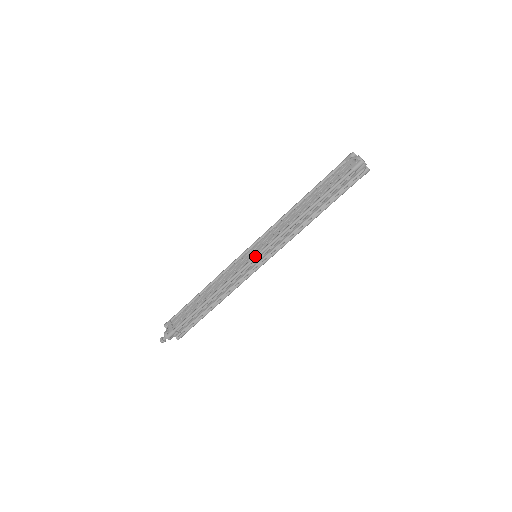
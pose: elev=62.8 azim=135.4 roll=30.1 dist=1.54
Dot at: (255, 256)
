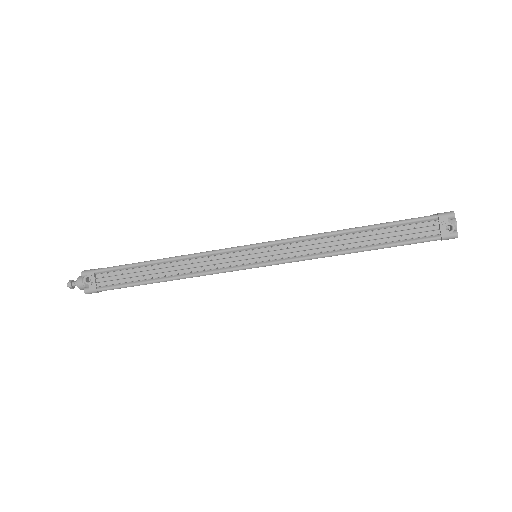
Dot at: (260, 265)
